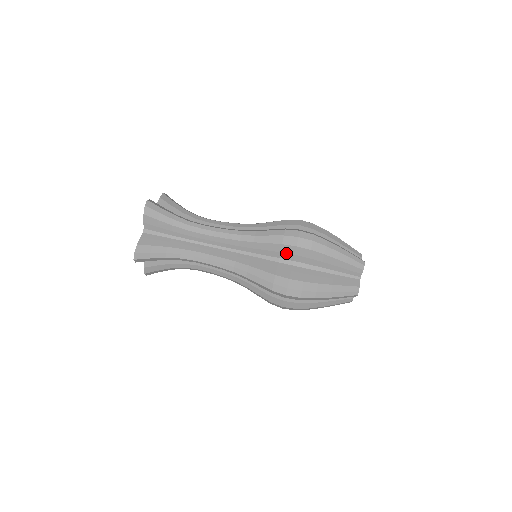
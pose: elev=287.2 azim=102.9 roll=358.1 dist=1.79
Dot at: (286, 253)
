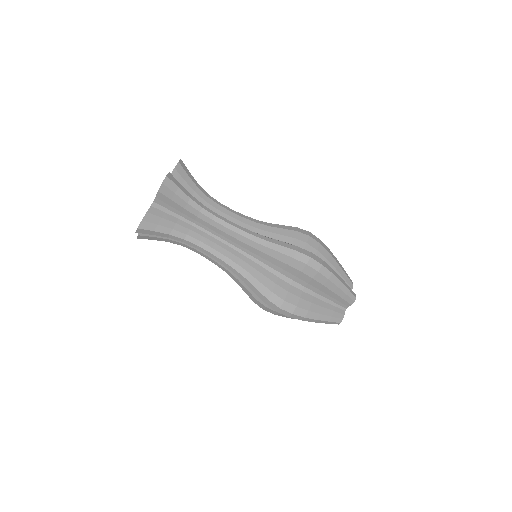
Dot at: occluded
